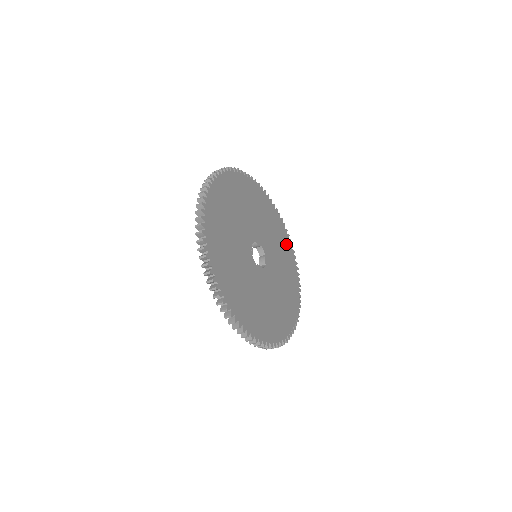
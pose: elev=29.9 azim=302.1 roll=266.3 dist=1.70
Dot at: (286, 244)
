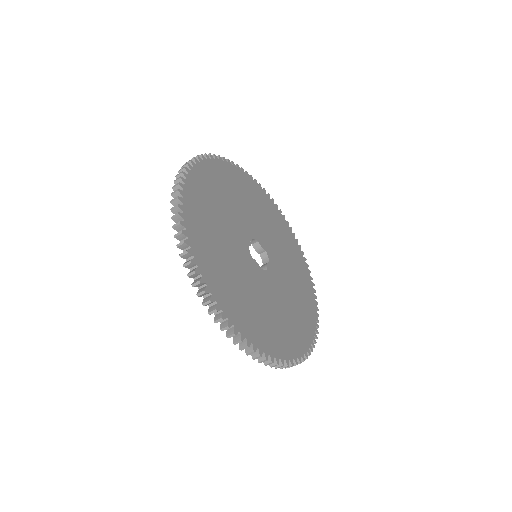
Dot at: (305, 281)
